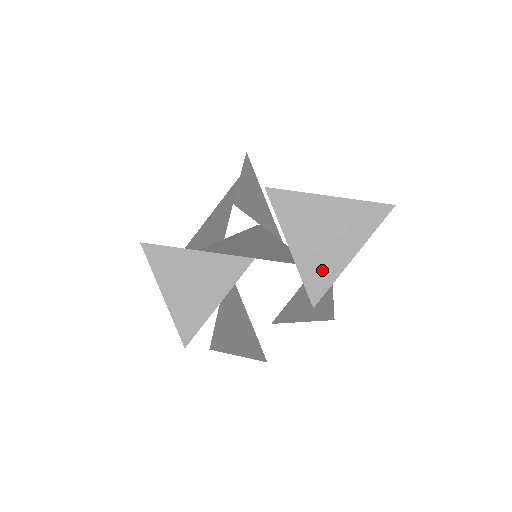
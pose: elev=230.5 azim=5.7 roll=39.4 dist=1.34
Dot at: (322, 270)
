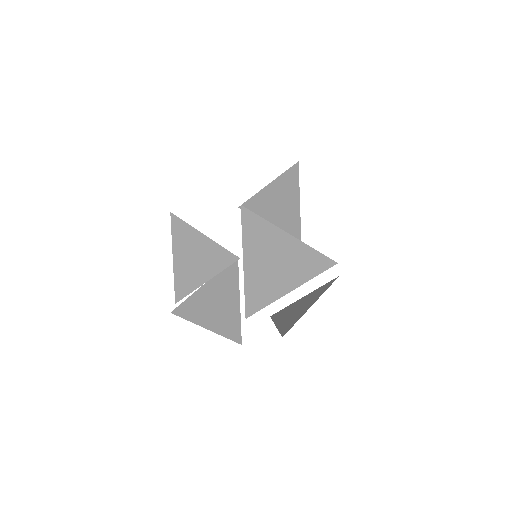
Dot at: (261, 292)
